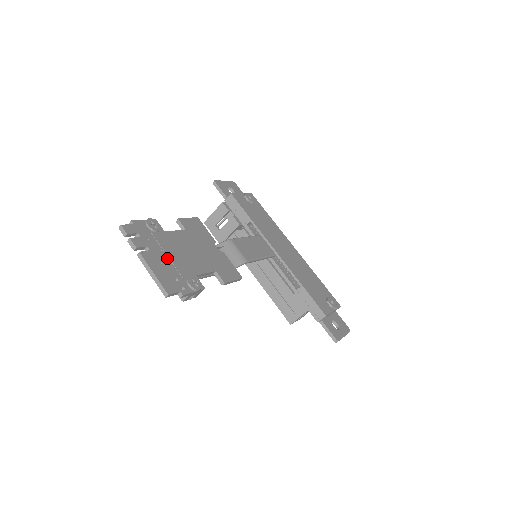
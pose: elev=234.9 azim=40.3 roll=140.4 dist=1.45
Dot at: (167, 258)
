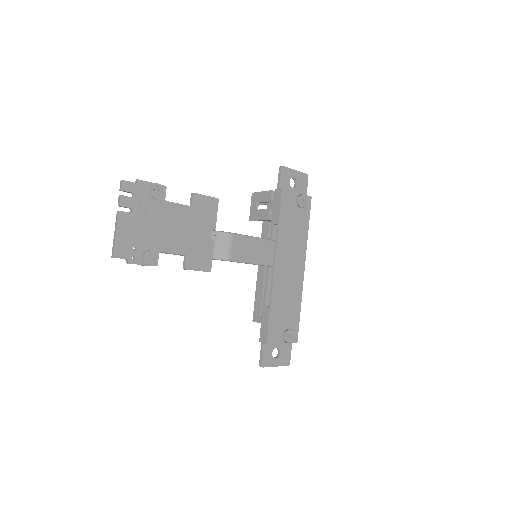
Dot at: (143, 226)
